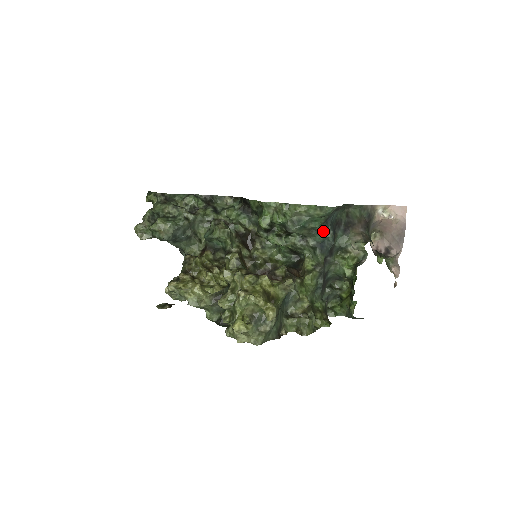
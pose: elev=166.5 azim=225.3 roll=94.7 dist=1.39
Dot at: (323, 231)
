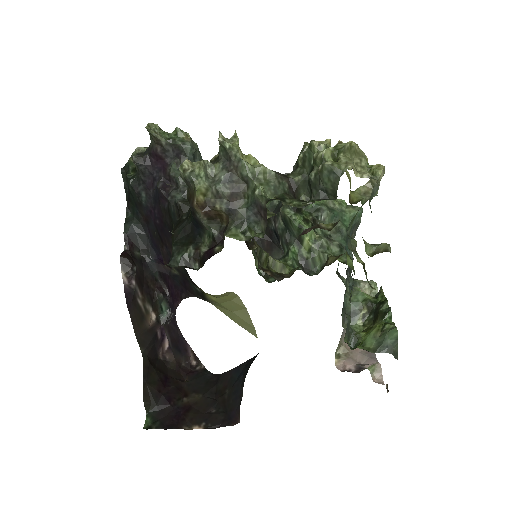
Dot at: (345, 241)
